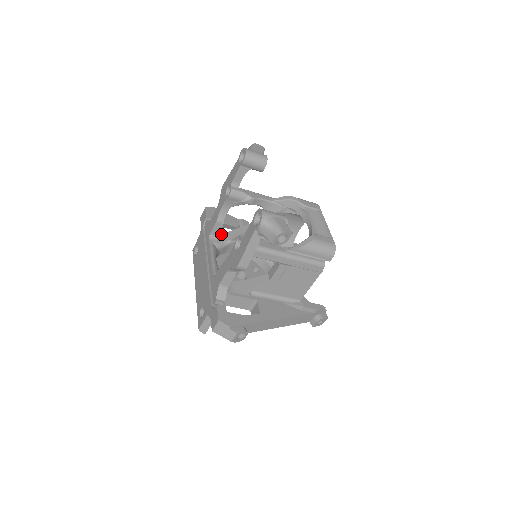
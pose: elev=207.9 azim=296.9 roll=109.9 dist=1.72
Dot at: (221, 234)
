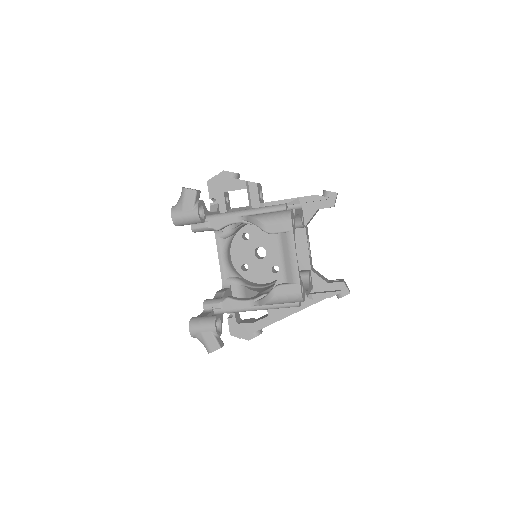
Dot at: occluded
